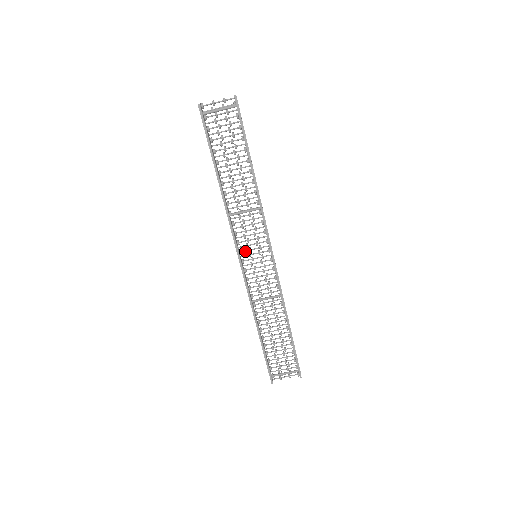
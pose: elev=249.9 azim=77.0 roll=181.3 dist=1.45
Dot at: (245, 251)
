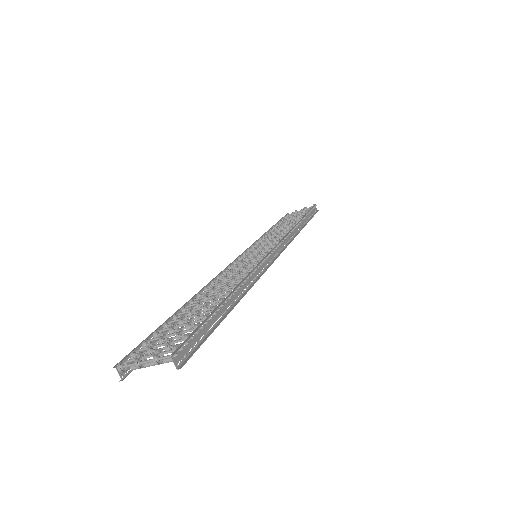
Dot at: occluded
